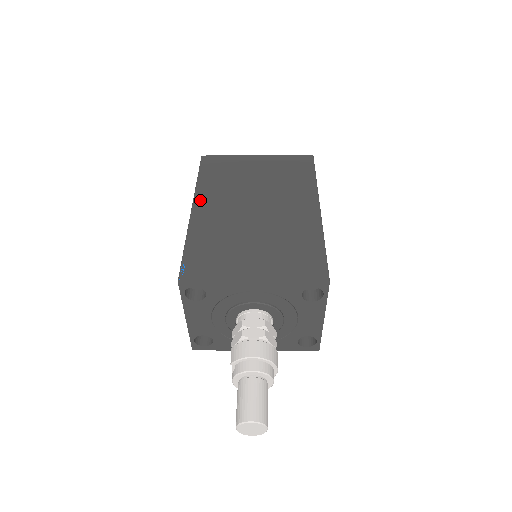
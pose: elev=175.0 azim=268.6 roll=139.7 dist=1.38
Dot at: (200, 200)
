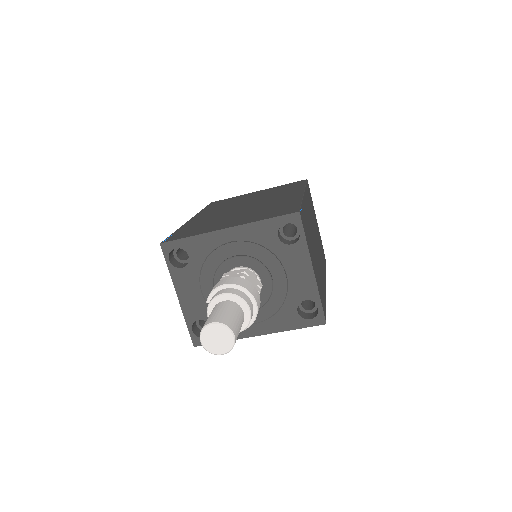
Dot at: (199, 215)
